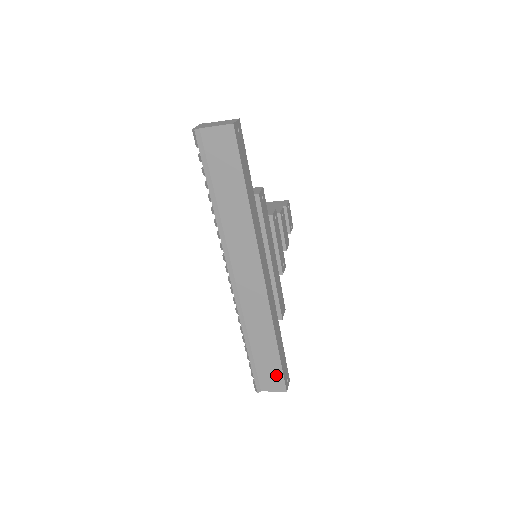
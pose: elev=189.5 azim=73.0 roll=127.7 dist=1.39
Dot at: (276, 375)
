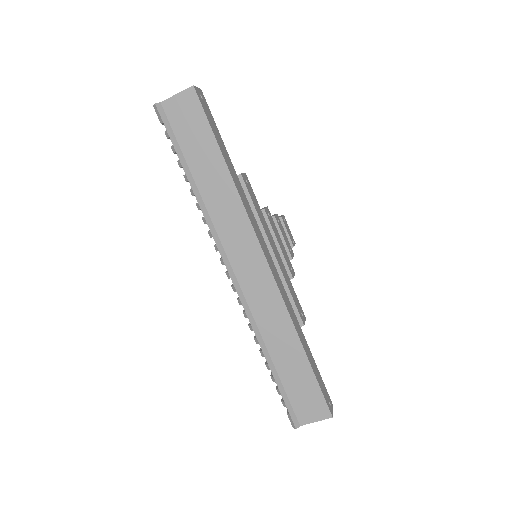
Dot at: (313, 395)
